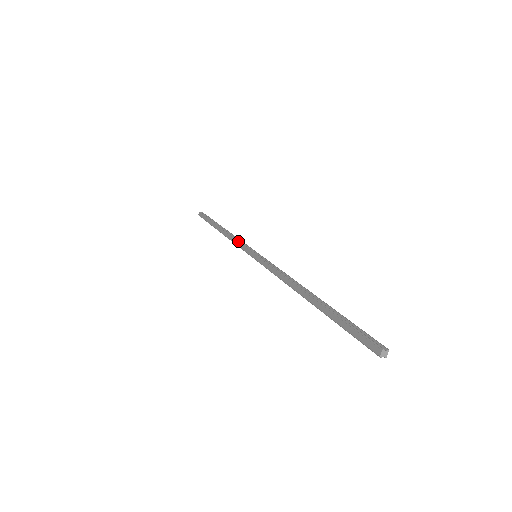
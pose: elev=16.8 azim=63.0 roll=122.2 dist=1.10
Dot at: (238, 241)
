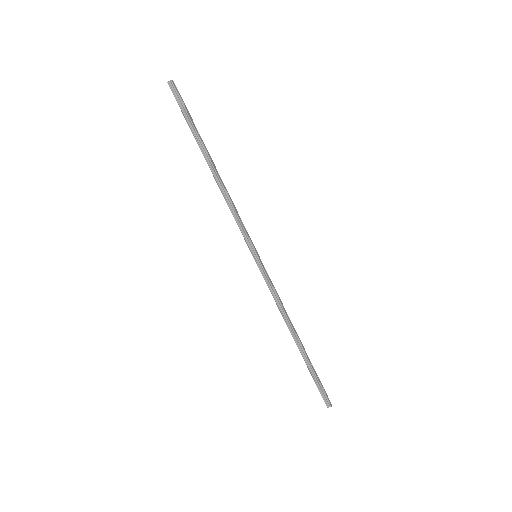
Dot at: (272, 292)
